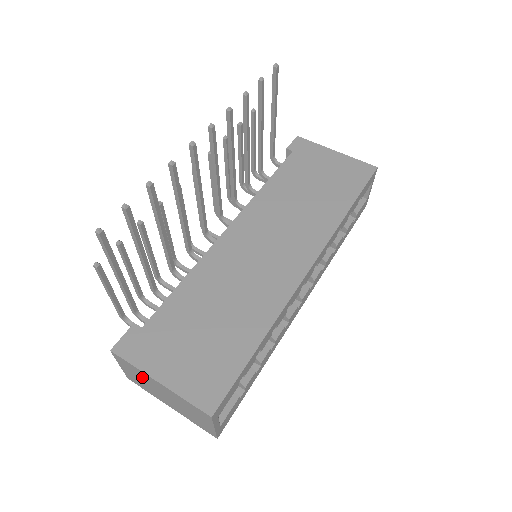
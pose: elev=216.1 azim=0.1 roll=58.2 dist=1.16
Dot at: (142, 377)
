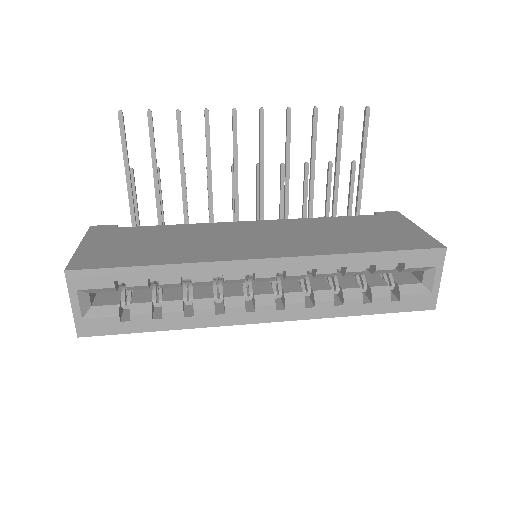
Dot at: occluded
